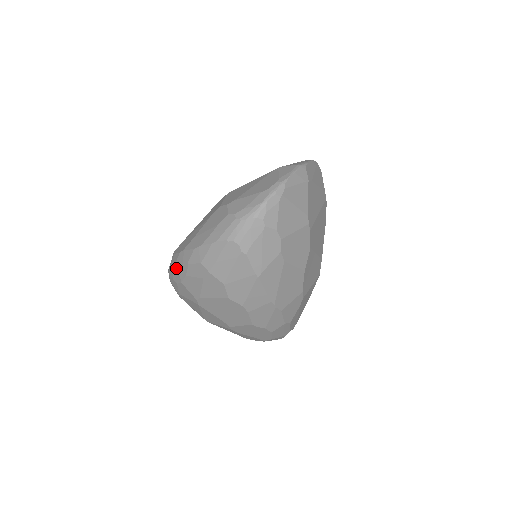
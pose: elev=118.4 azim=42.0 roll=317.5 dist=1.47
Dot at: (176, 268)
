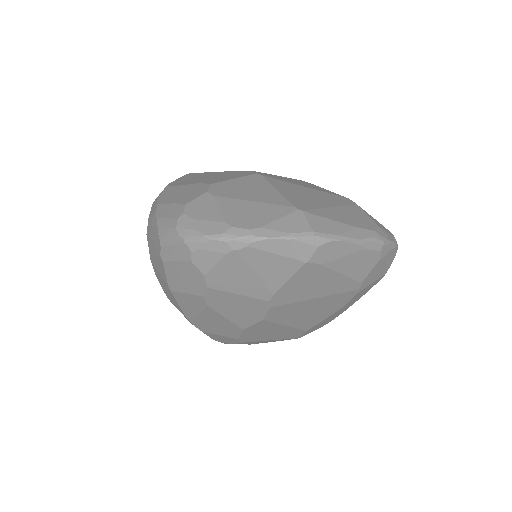
Dot at: occluded
